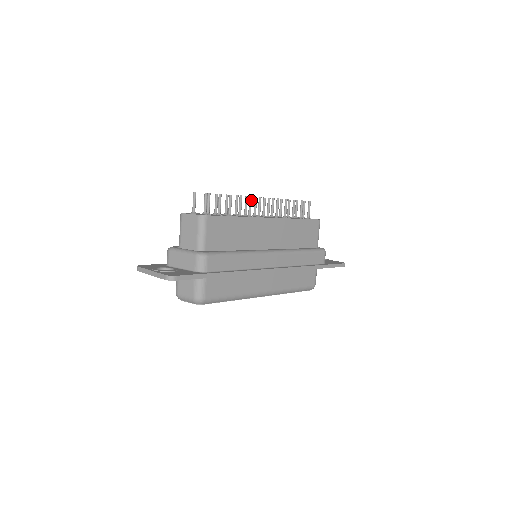
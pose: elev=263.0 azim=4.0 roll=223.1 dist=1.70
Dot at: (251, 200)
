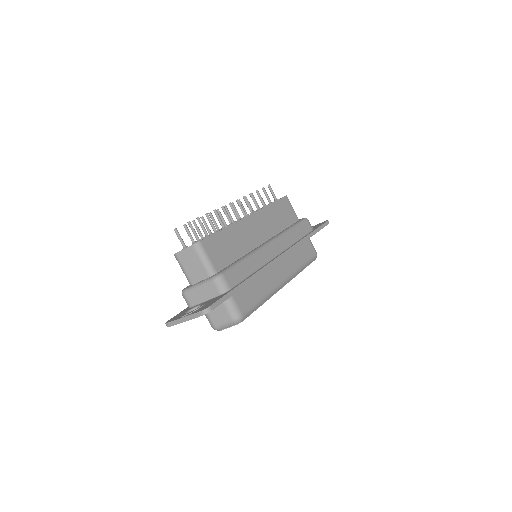
Dot at: (224, 209)
